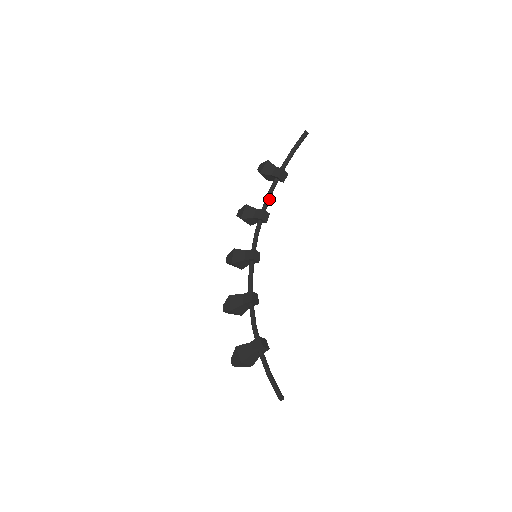
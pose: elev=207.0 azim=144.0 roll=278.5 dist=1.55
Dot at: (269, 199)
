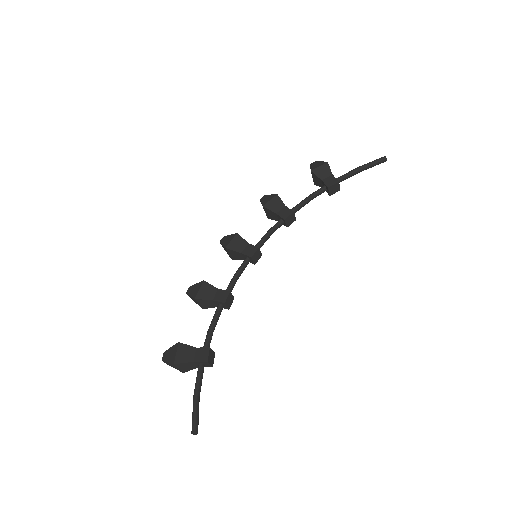
Dot at: (305, 204)
